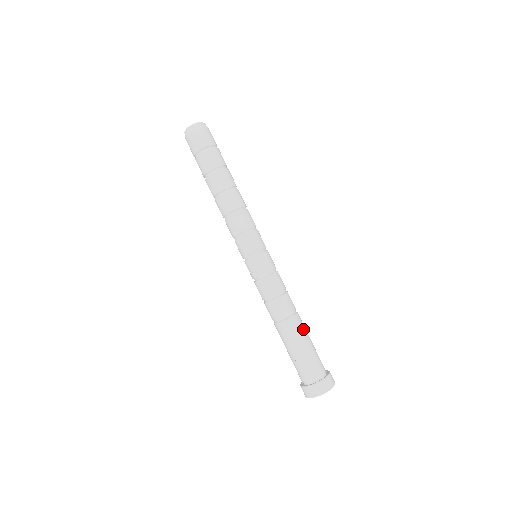
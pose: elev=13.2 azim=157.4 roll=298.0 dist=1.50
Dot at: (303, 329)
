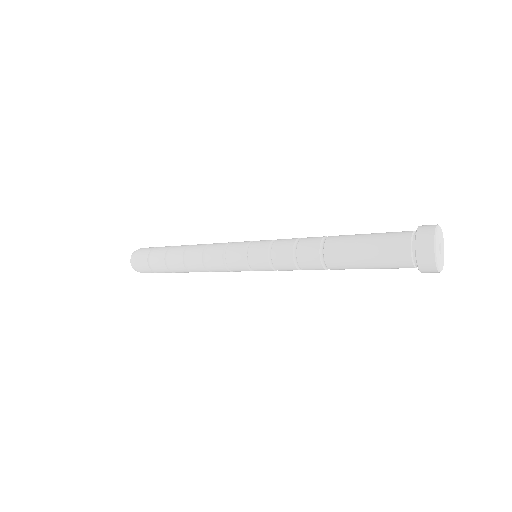
Dot at: (350, 235)
